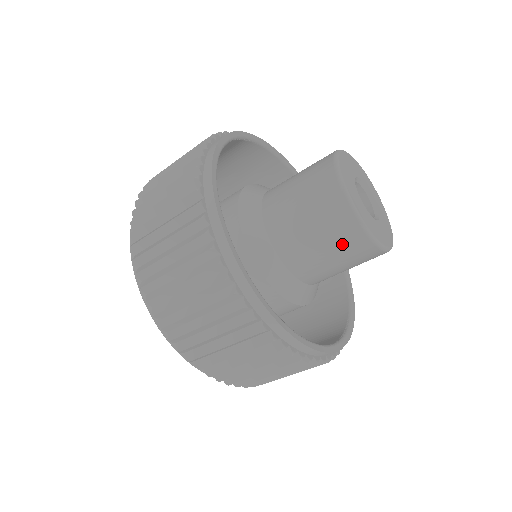
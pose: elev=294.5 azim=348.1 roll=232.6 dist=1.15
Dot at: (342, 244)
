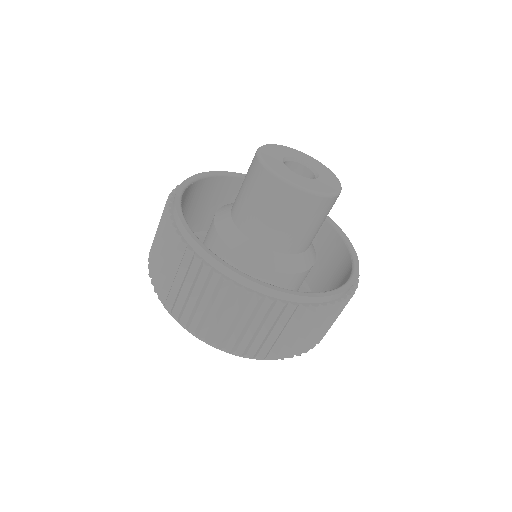
Dot at: (314, 214)
